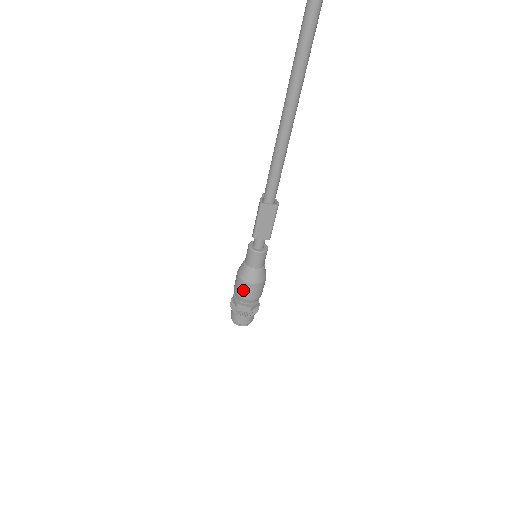
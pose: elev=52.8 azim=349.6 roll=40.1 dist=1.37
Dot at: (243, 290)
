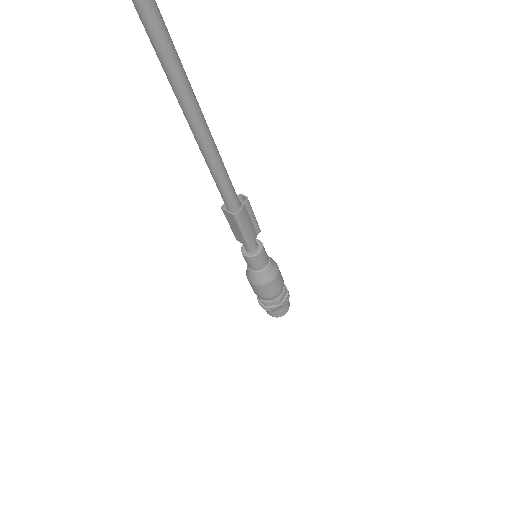
Dot at: occluded
